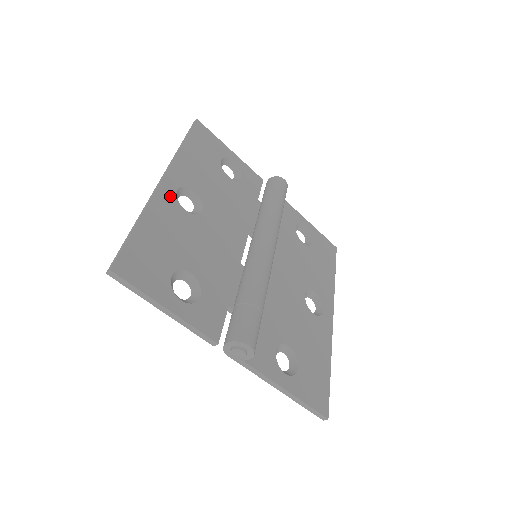
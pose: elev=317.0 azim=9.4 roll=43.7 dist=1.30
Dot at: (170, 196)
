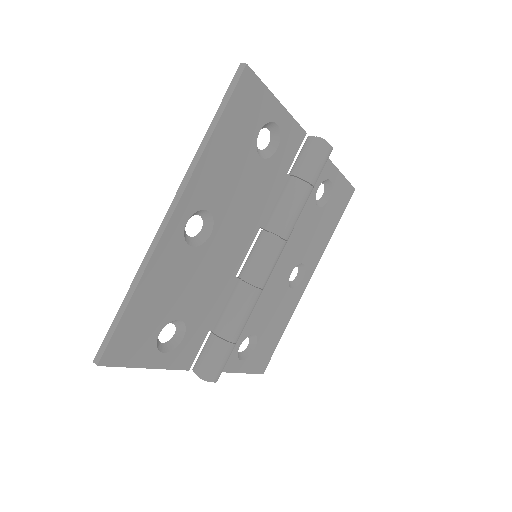
Dot at: (176, 237)
